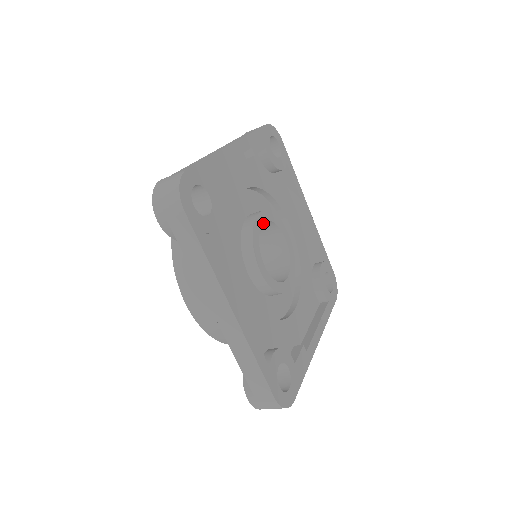
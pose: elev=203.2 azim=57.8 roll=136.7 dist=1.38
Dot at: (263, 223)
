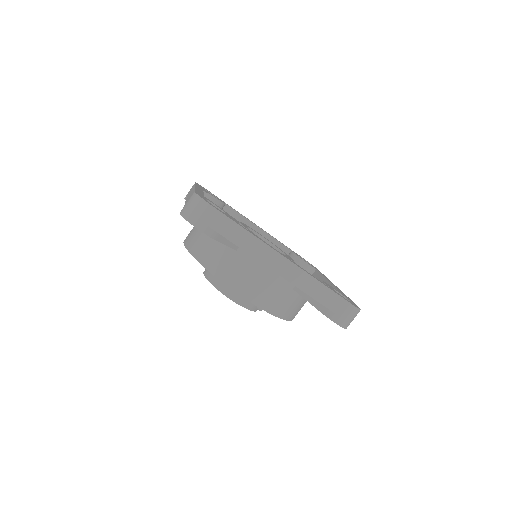
Dot at: occluded
